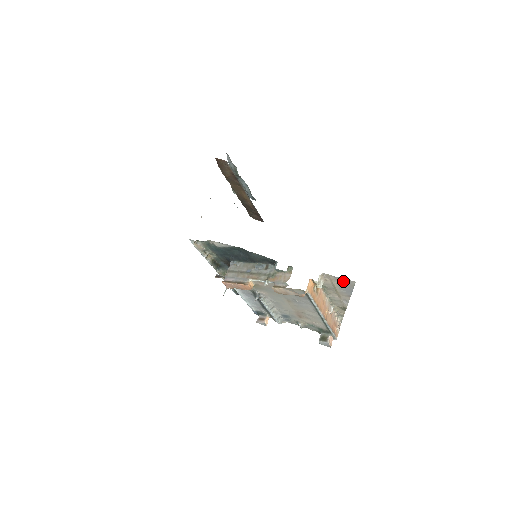
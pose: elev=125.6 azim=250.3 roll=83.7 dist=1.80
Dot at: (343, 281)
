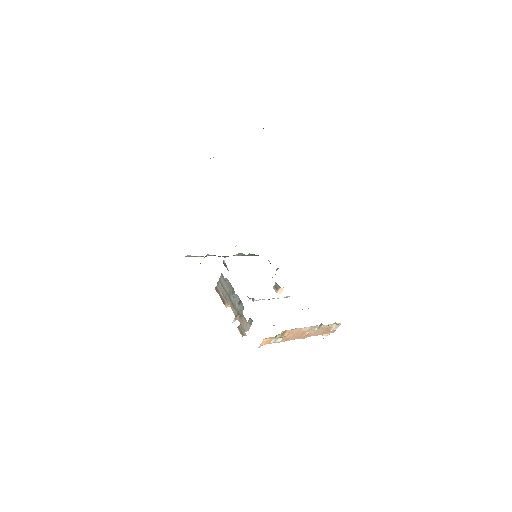
Dot at: occluded
